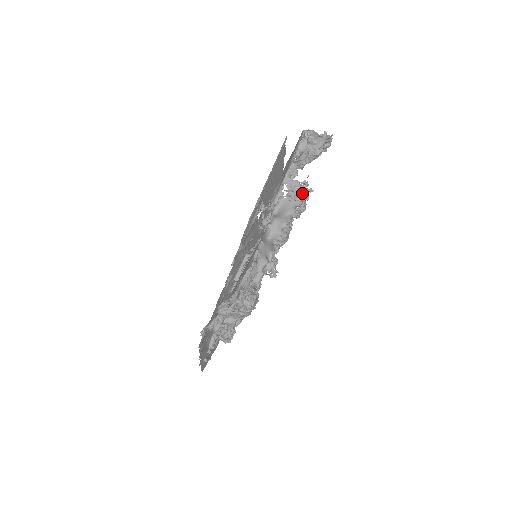
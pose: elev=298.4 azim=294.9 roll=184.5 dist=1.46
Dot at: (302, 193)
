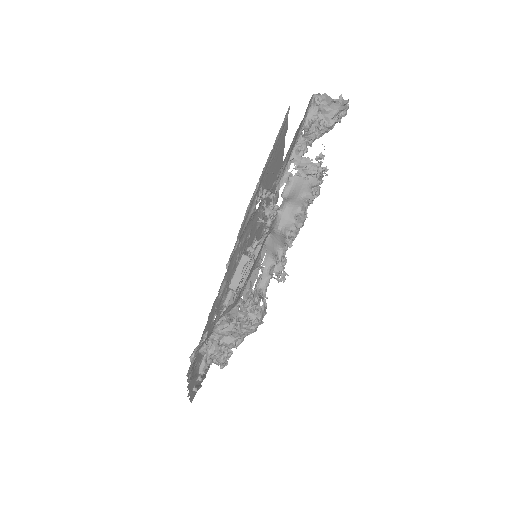
Dot at: (314, 173)
